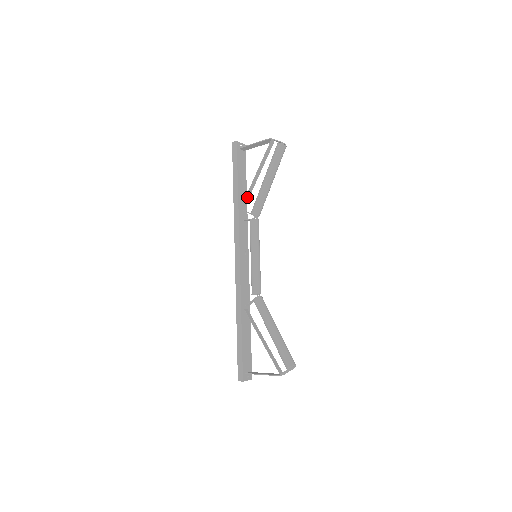
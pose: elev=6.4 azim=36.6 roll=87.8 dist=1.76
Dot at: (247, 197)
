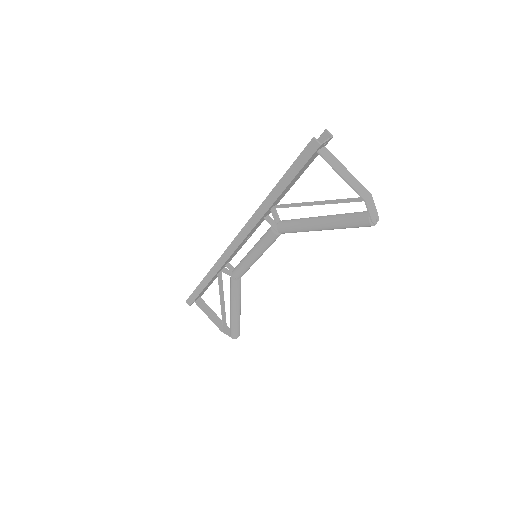
Dot at: (285, 206)
